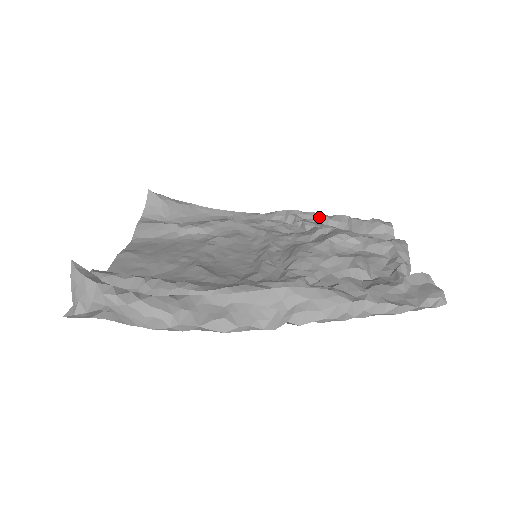
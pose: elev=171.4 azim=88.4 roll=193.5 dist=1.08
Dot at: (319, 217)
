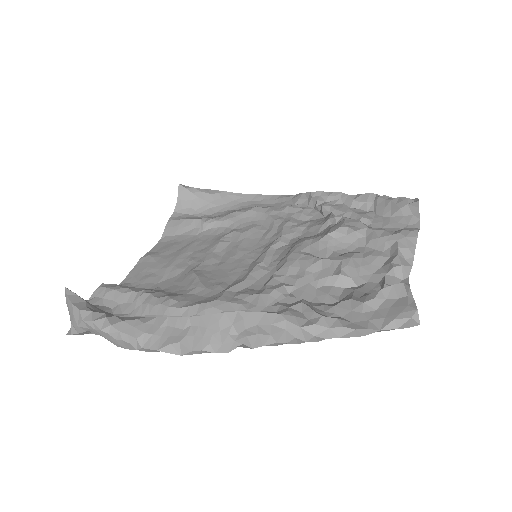
Dot at: (343, 198)
